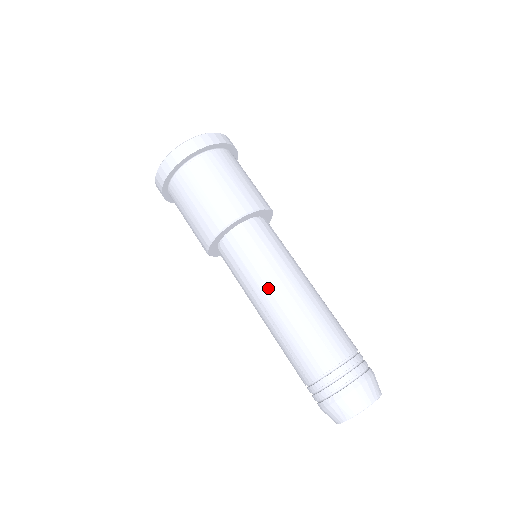
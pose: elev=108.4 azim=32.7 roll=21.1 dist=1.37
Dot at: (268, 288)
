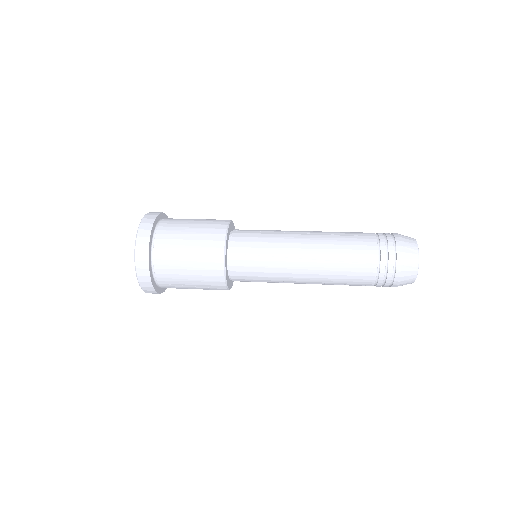
Dot at: occluded
